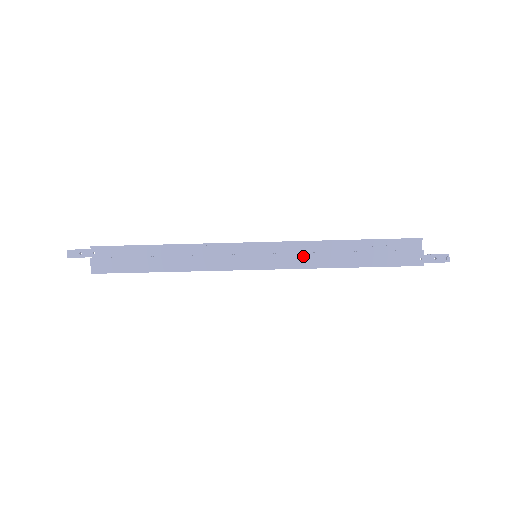
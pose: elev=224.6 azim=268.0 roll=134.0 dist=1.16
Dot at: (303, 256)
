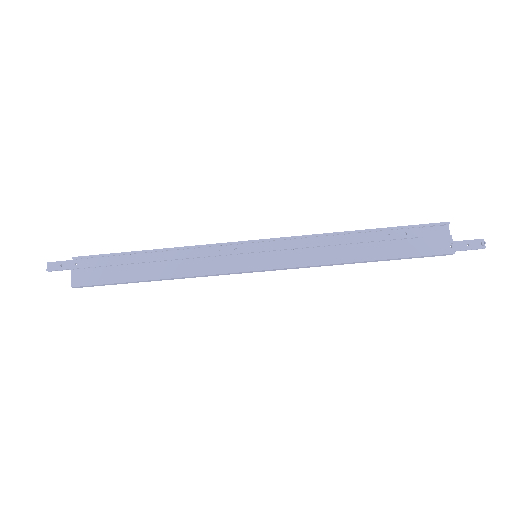
Dot at: (310, 252)
